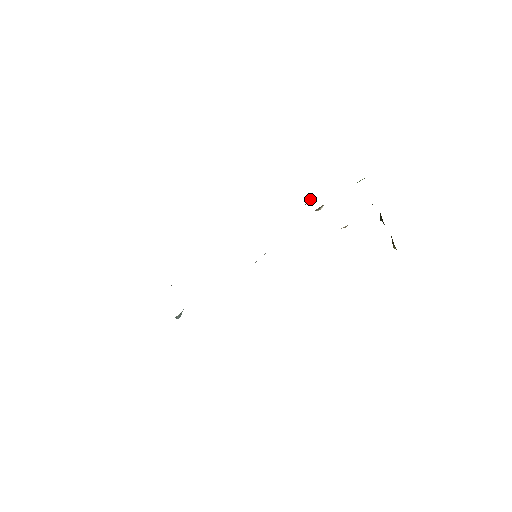
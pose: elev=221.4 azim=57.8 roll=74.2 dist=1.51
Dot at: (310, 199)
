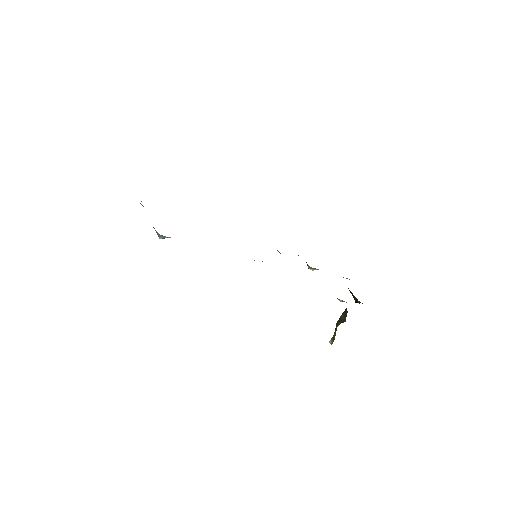
Dot at: occluded
